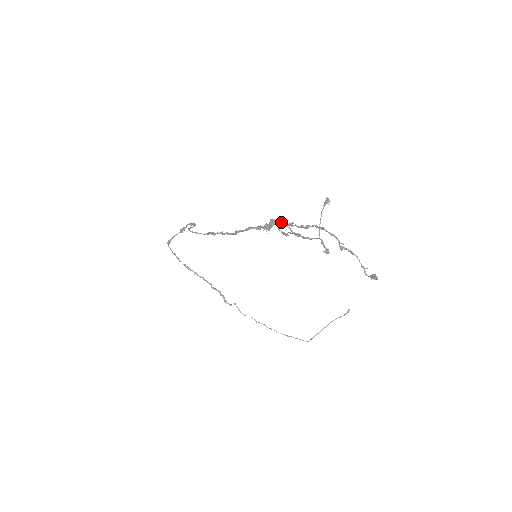
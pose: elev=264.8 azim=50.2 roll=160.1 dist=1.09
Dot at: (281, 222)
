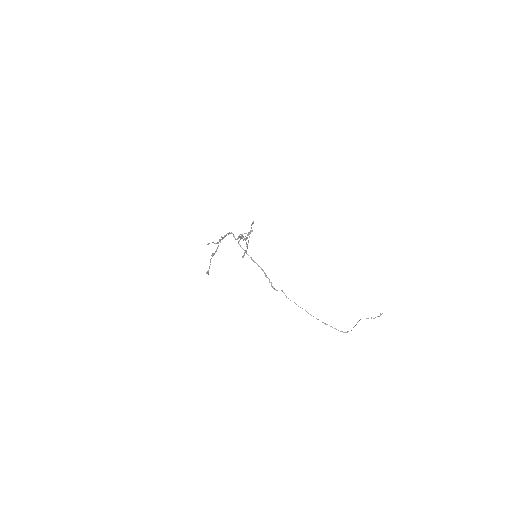
Dot at: (224, 235)
